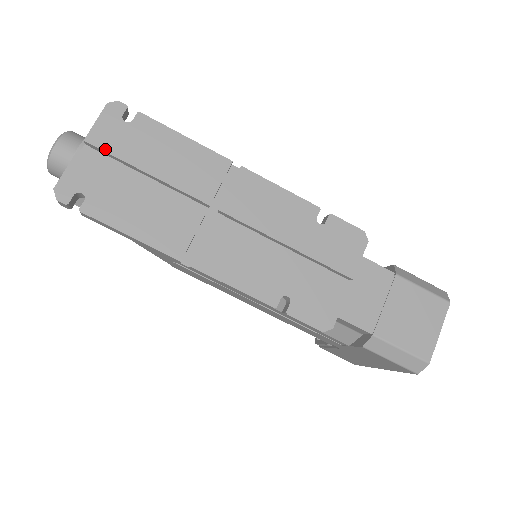
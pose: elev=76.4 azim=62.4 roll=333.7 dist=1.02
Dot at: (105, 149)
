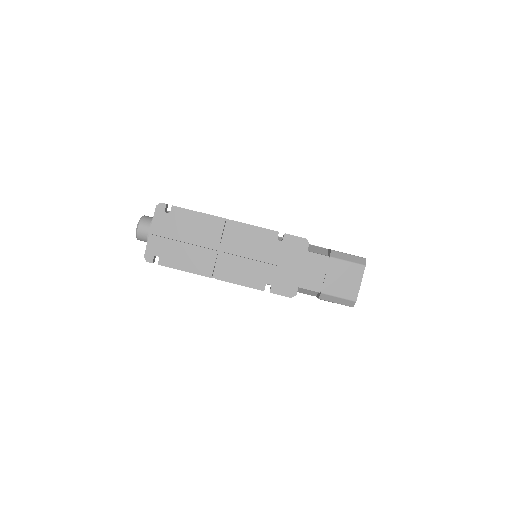
Dot at: (161, 230)
